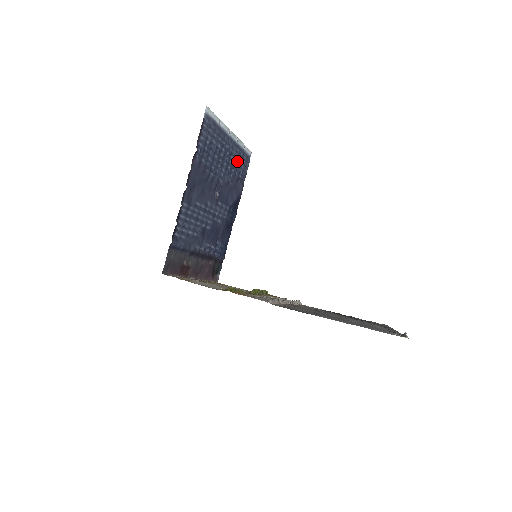
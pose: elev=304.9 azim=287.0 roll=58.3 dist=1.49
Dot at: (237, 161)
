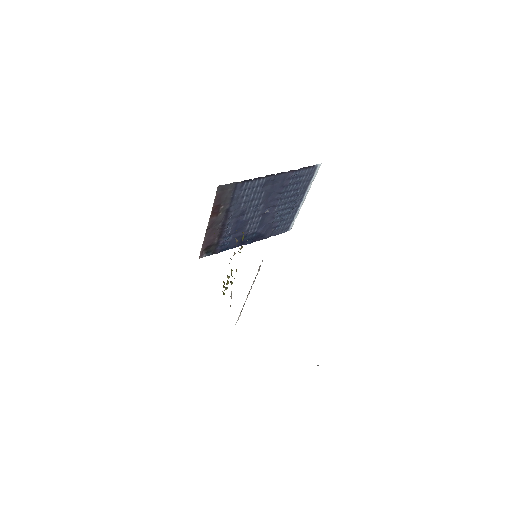
Dot at: (286, 218)
